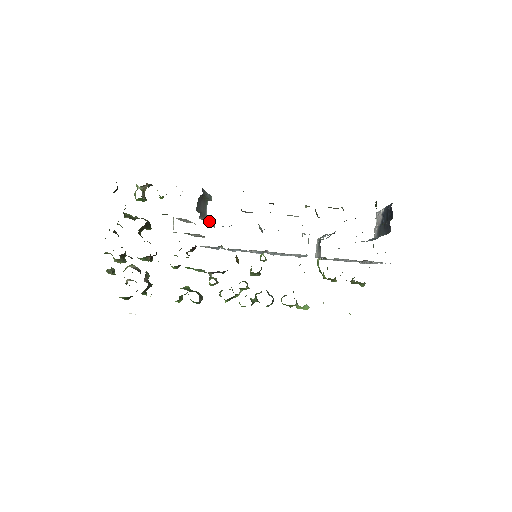
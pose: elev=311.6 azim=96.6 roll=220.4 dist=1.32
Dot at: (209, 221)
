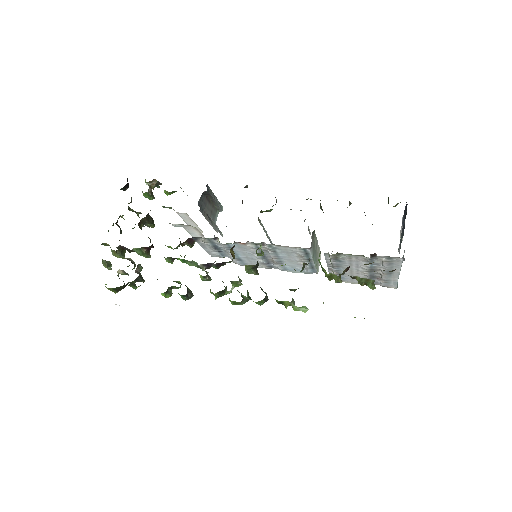
Dot at: (212, 221)
